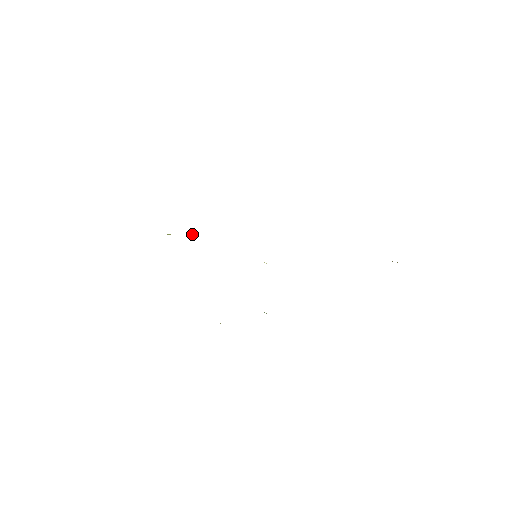
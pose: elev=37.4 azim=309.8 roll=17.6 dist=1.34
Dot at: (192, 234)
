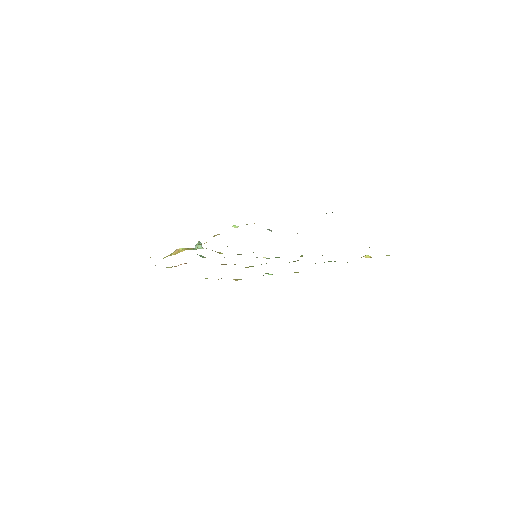
Dot at: (200, 247)
